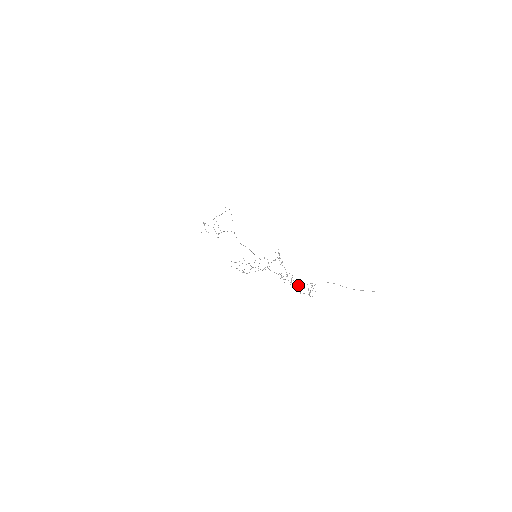
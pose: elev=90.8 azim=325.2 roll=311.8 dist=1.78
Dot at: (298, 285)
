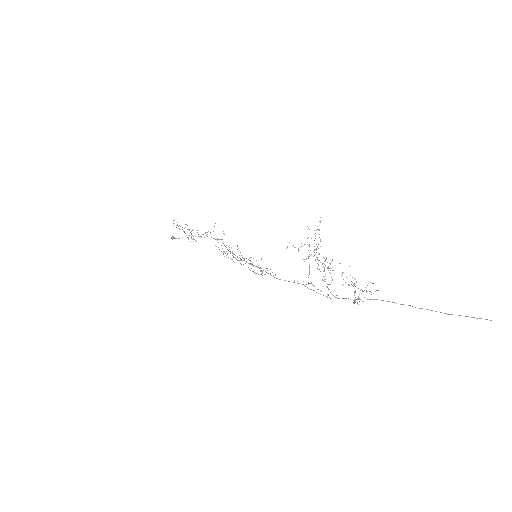
Dot at: (328, 294)
